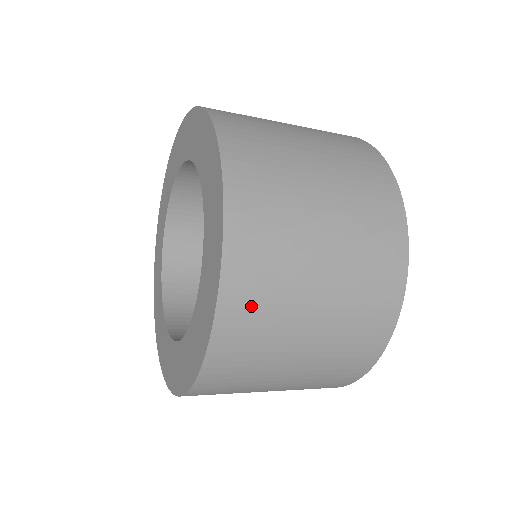
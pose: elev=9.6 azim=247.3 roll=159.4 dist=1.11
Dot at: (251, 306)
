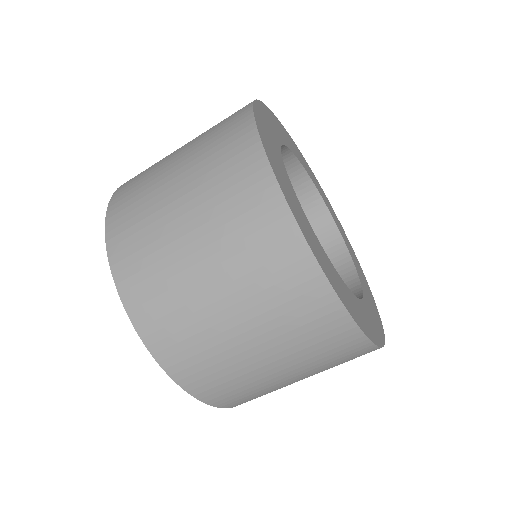
Dot at: (151, 300)
